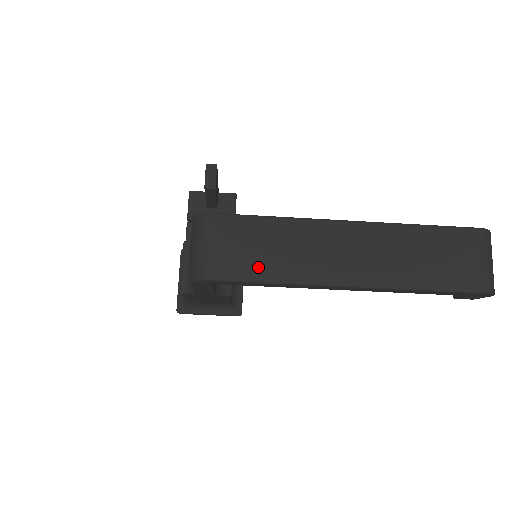
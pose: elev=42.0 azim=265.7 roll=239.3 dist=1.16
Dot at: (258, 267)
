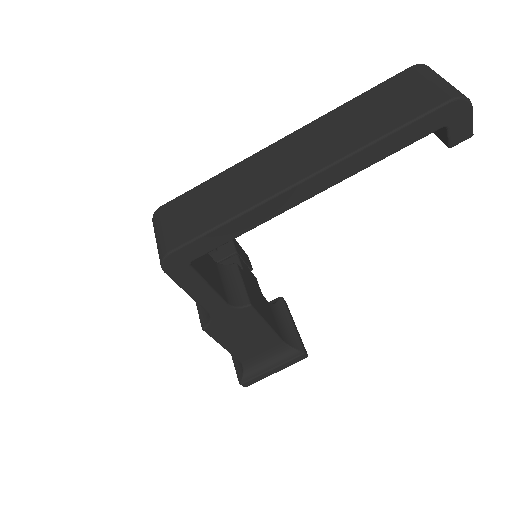
Dot at: (213, 216)
